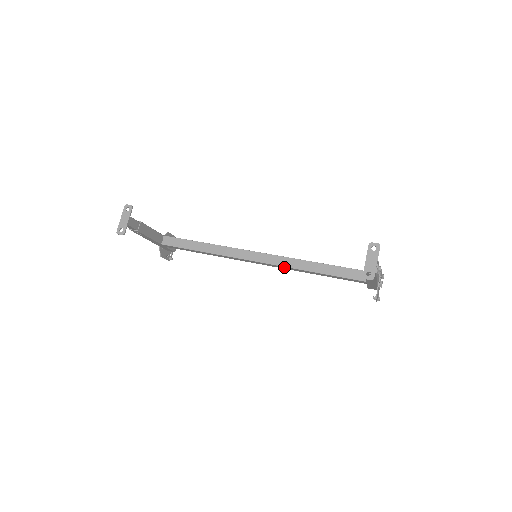
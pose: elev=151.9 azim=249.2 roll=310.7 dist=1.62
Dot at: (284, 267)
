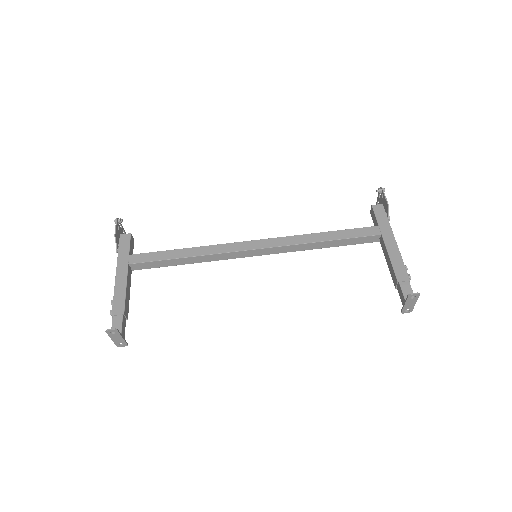
Dot at: (288, 250)
